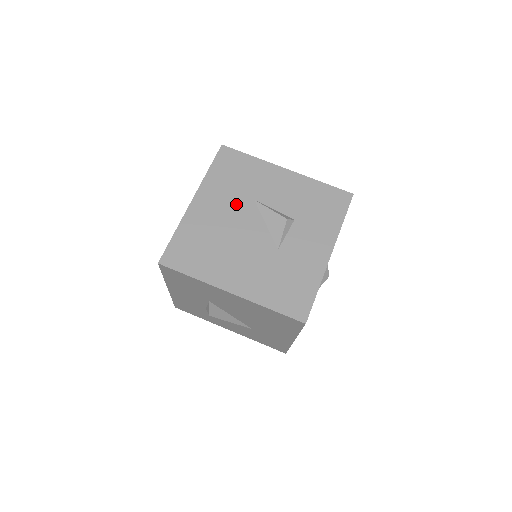
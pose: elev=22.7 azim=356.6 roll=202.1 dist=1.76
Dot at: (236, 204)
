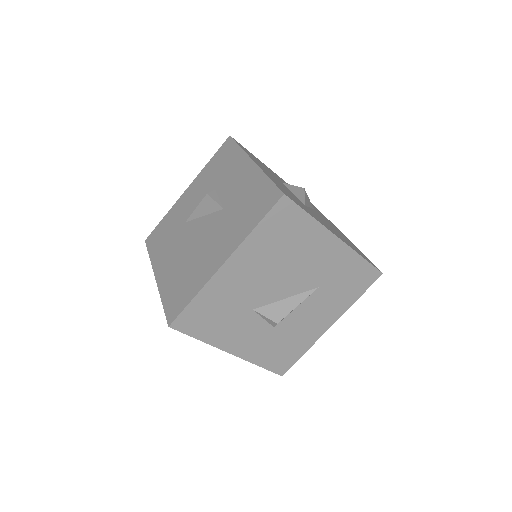
Dot at: (178, 239)
